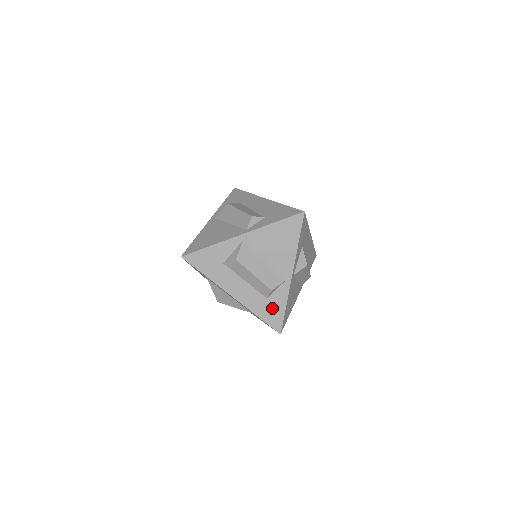
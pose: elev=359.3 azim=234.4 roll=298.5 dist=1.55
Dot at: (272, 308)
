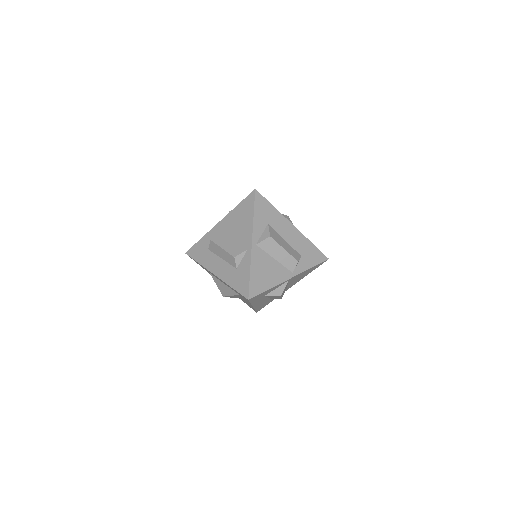
Dot at: (240, 277)
